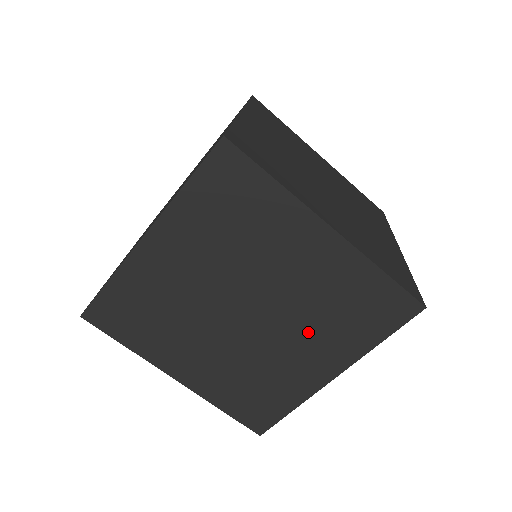
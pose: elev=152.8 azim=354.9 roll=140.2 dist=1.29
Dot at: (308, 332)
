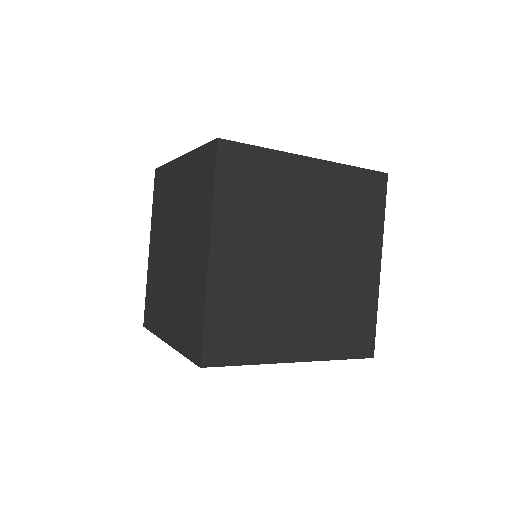
Dot at: (176, 299)
